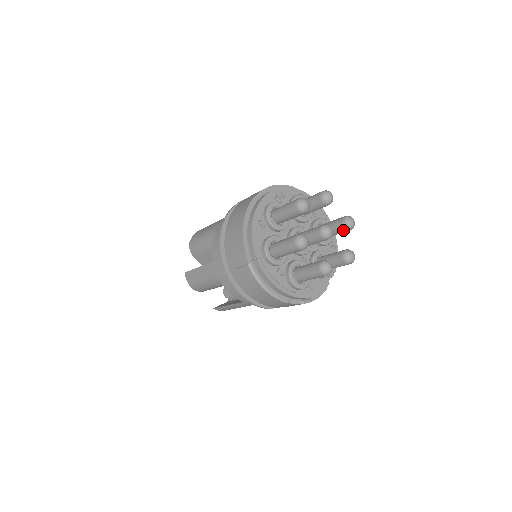
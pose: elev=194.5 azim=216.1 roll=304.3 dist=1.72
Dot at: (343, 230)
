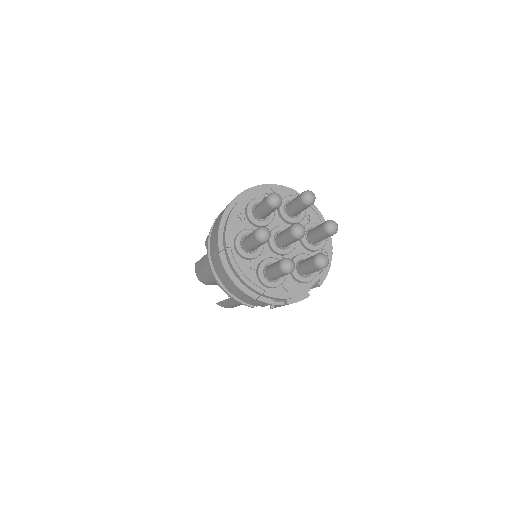
Dot at: (325, 234)
